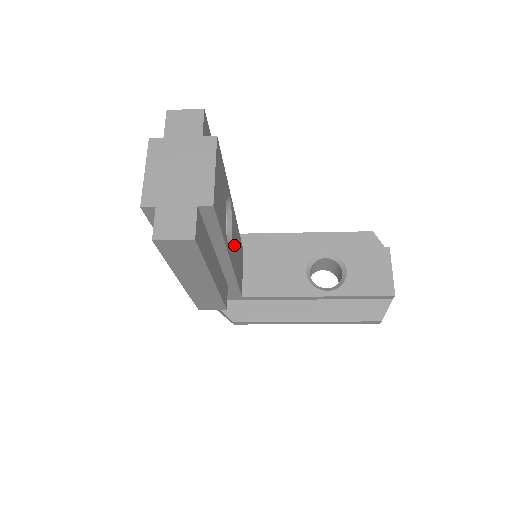
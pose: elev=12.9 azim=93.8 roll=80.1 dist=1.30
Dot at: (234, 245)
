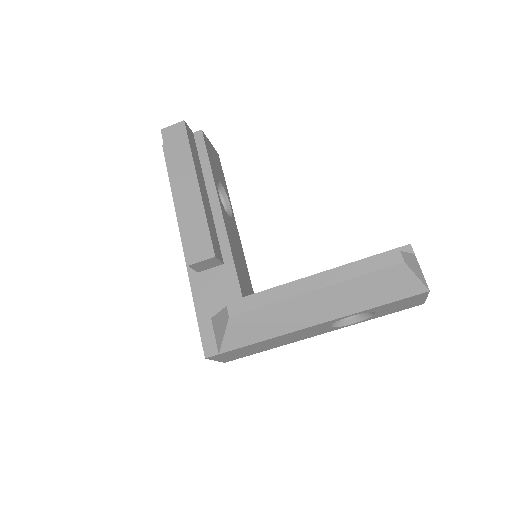
Dot at: (232, 232)
